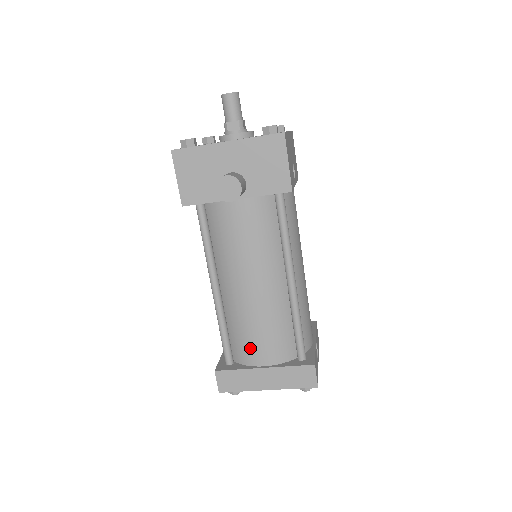
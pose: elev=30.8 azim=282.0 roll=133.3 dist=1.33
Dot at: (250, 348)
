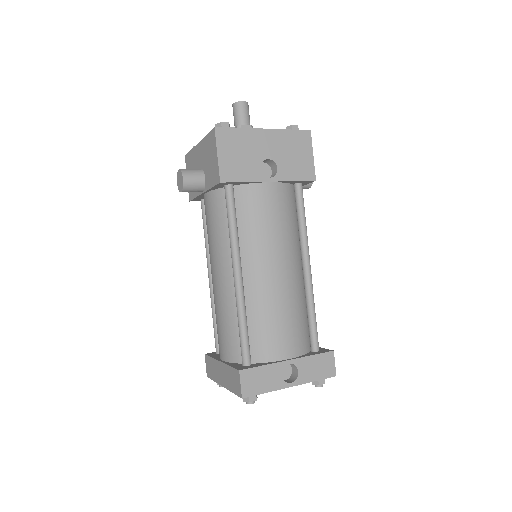
Dot at: (218, 339)
